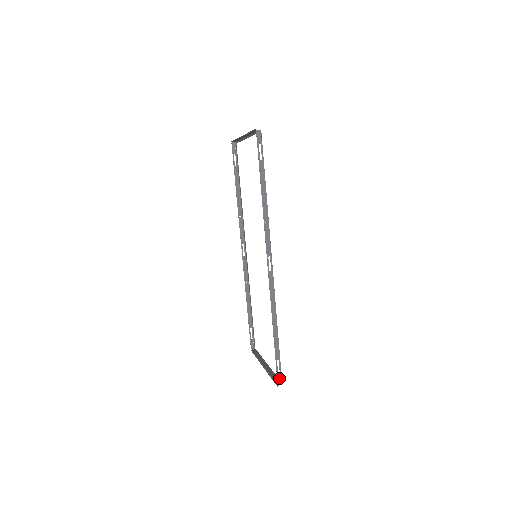
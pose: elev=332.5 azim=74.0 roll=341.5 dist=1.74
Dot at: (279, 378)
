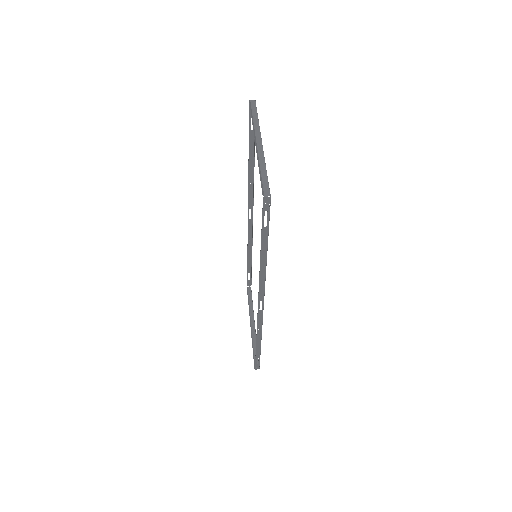
Dot at: (257, 366)
